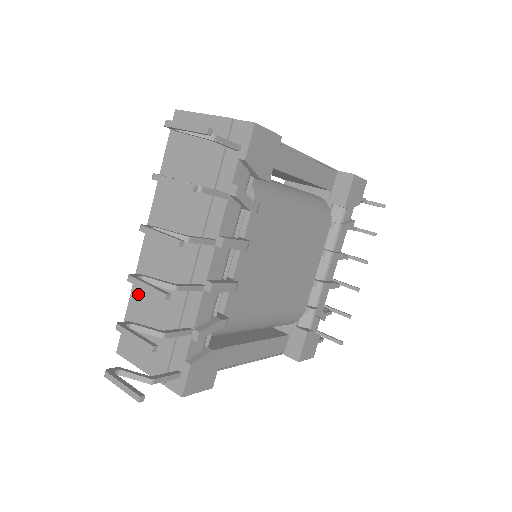
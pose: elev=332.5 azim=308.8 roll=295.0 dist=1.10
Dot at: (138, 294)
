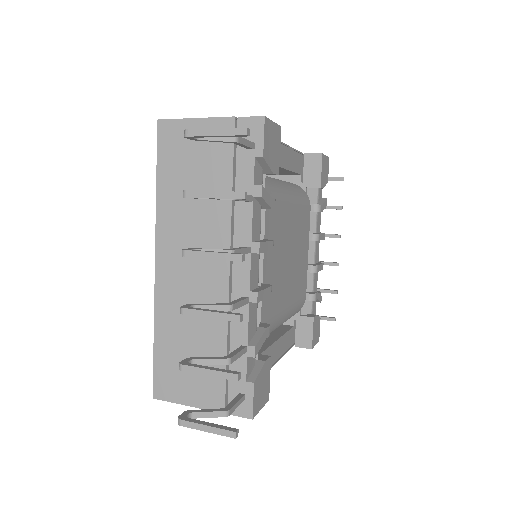
Dot at: (164, 328)
